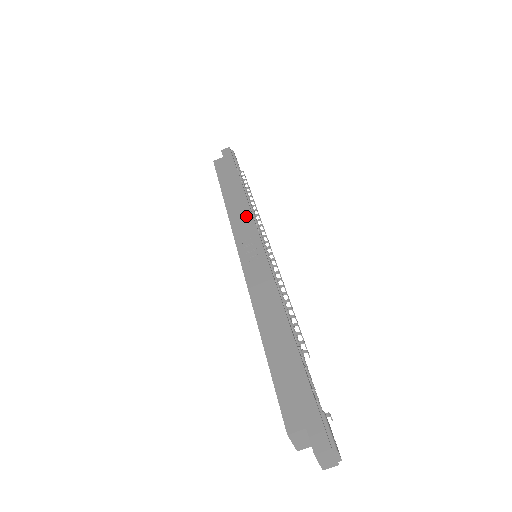
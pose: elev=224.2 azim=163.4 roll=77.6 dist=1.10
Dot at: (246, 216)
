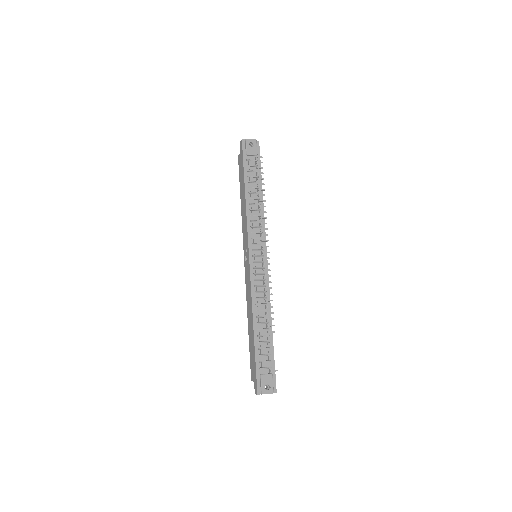
Dot at: (245, 227)
